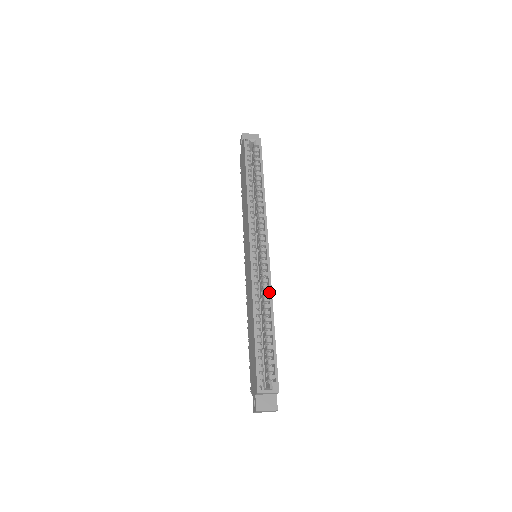
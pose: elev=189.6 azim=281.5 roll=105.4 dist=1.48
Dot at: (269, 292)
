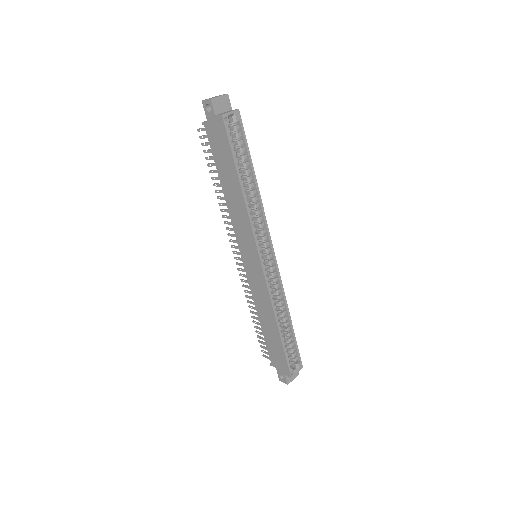
Dot at: (283, 296)
